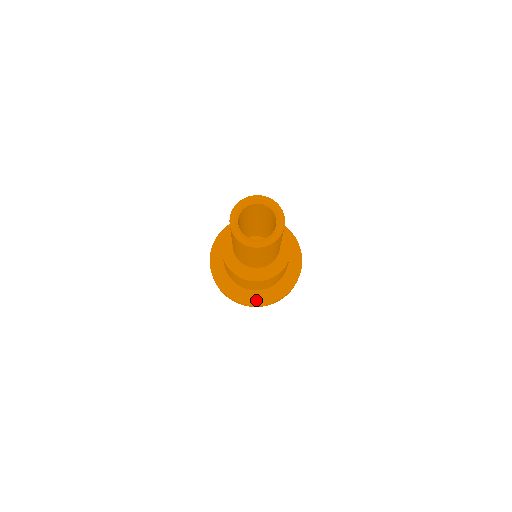
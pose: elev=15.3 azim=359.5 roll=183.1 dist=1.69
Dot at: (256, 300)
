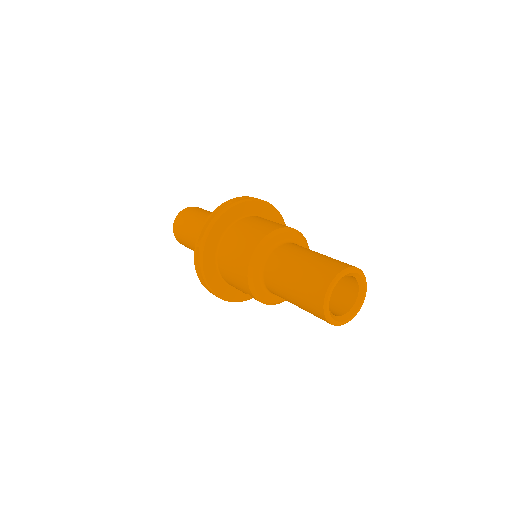
Dot at: occluded
